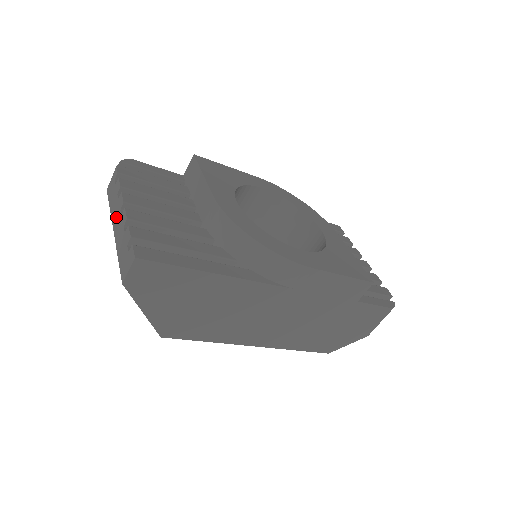
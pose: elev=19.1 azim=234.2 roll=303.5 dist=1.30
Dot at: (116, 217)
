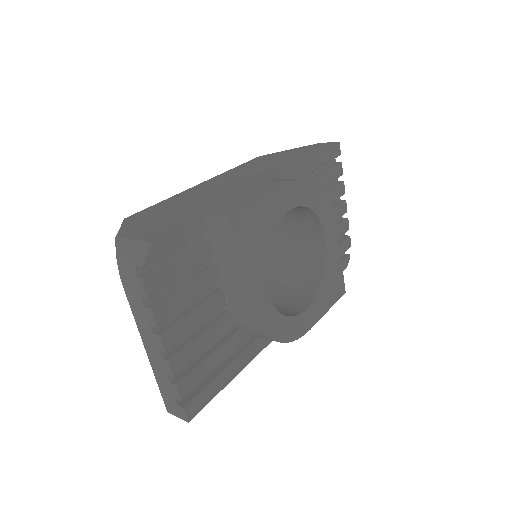
Dot at: (150, 347)
